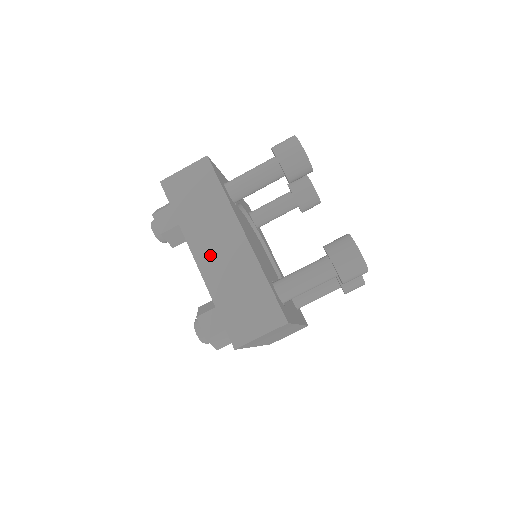
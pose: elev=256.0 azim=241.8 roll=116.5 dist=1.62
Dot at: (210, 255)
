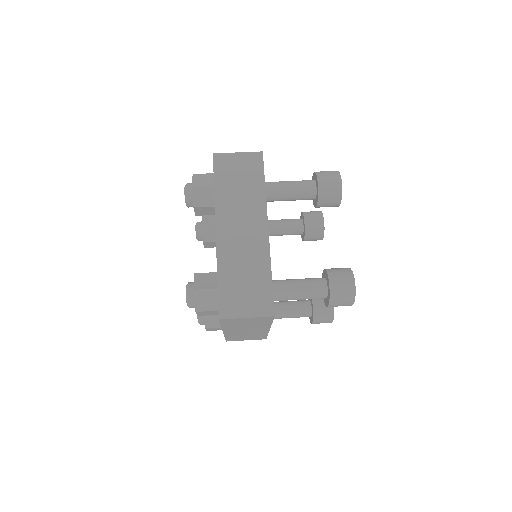
Dot at: occluded
